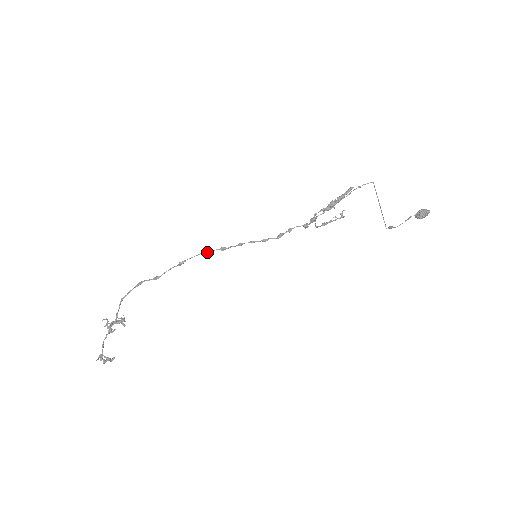
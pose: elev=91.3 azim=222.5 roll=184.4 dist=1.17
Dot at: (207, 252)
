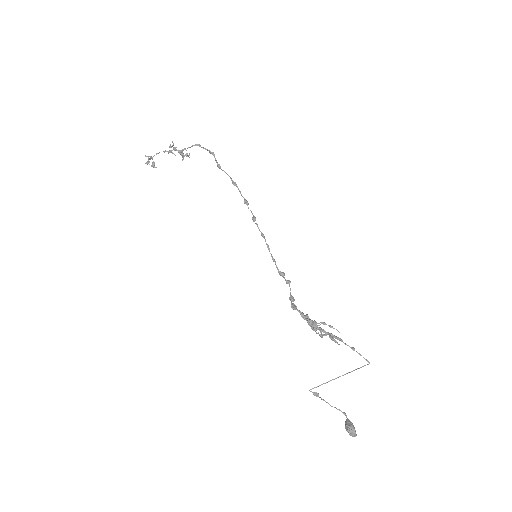
Dot at: (247, 204)
